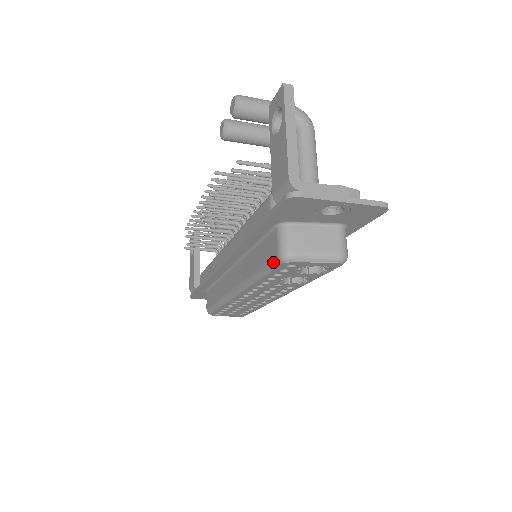
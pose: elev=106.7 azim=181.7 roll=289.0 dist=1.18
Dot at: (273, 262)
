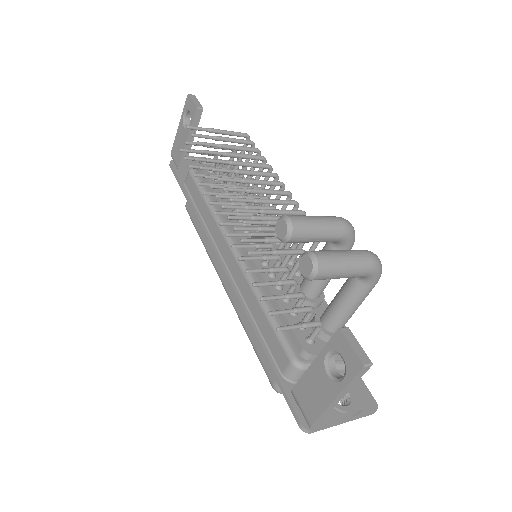
Dot at: occluded
